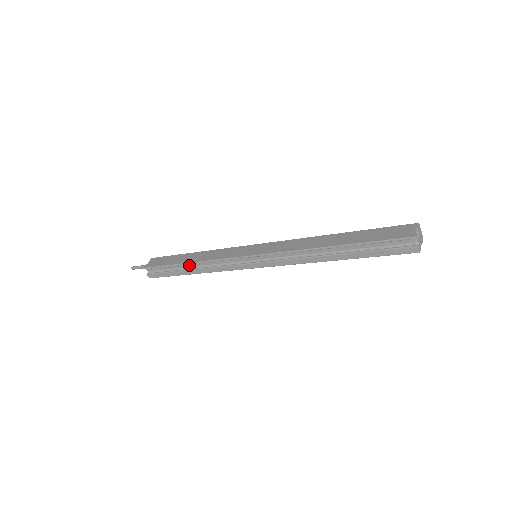
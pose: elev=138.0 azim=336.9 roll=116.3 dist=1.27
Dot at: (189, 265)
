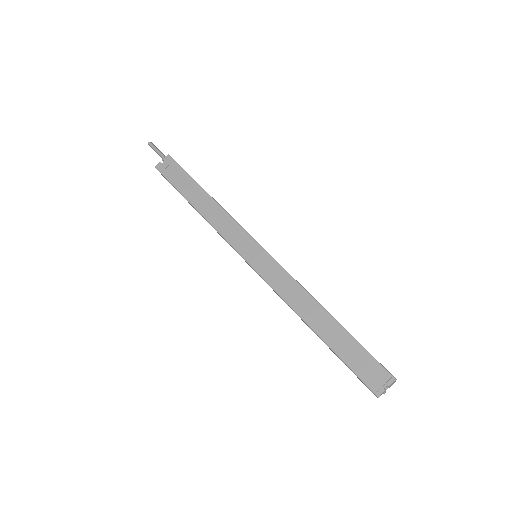
Dot at: (196, 205)
